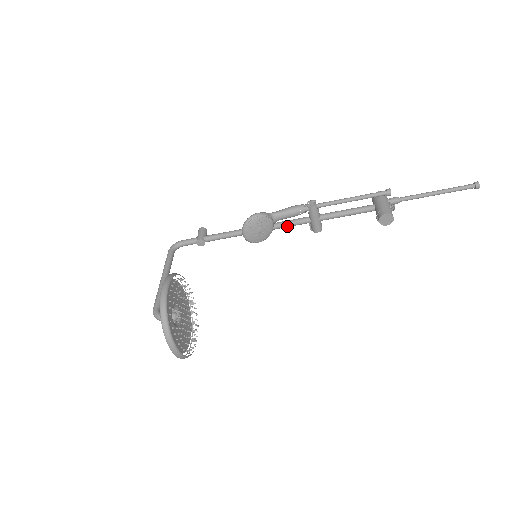
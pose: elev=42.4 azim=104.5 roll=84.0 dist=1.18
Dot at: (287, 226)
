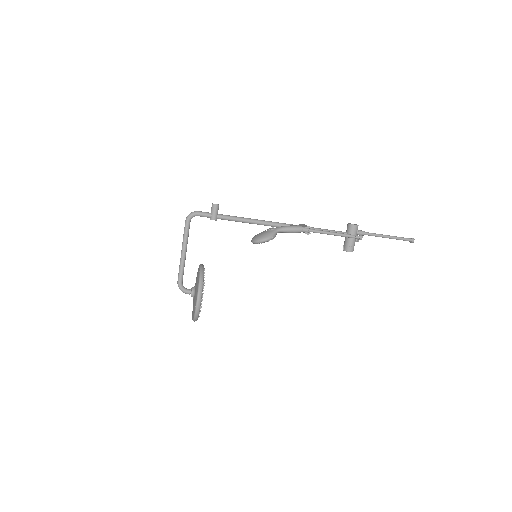
Dot at: occluded
